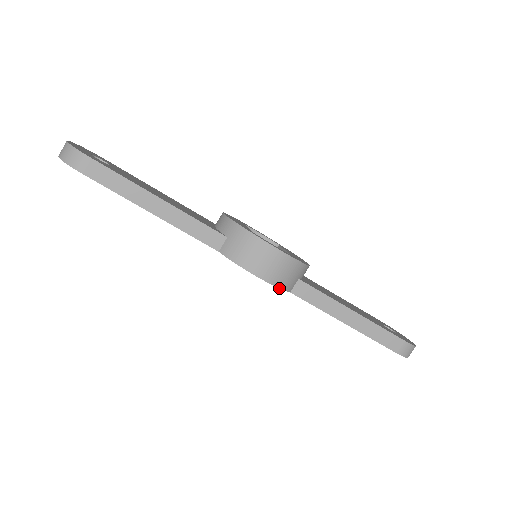
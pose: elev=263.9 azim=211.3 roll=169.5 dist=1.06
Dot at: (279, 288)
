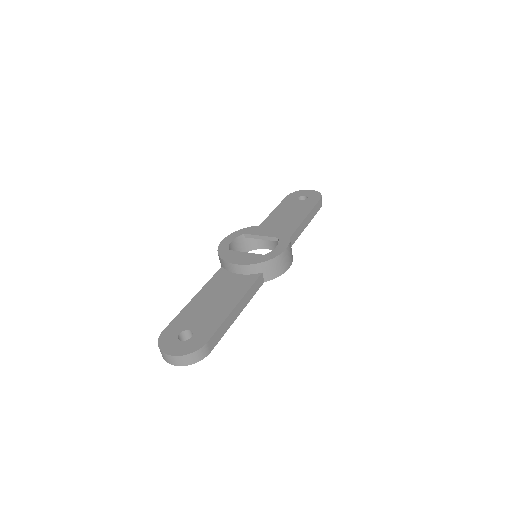
Dot at: occluded
